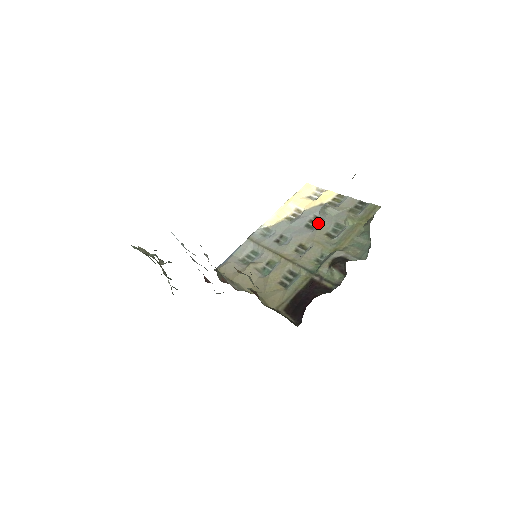
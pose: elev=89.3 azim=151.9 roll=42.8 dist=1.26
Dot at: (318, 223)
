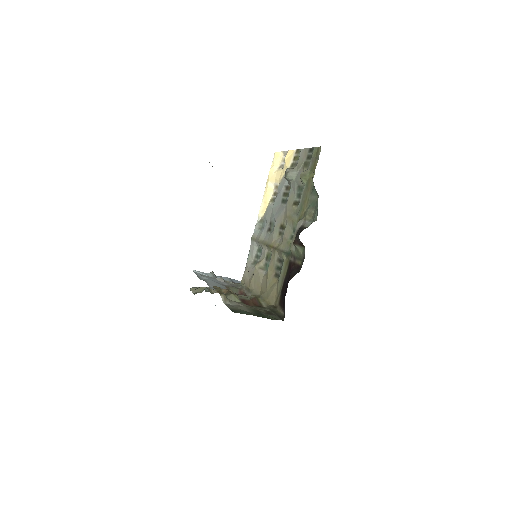
Dot at: (289, 193)
